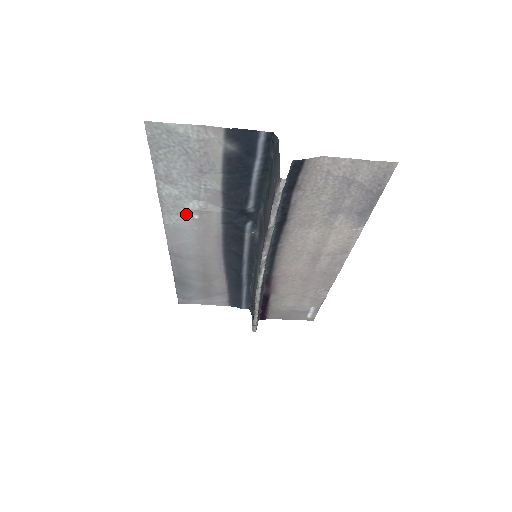
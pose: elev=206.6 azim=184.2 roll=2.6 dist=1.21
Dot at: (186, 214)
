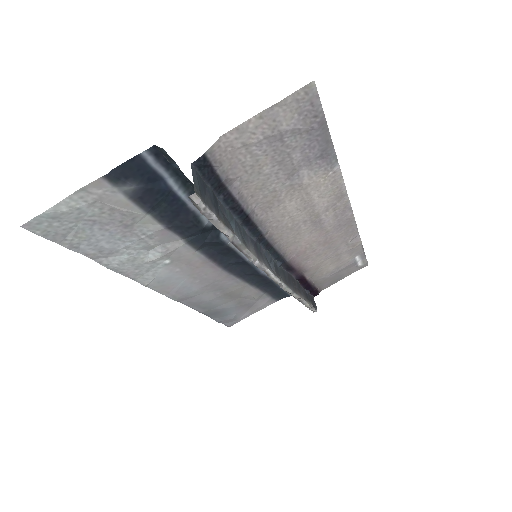
Dot at: (155, 266)
